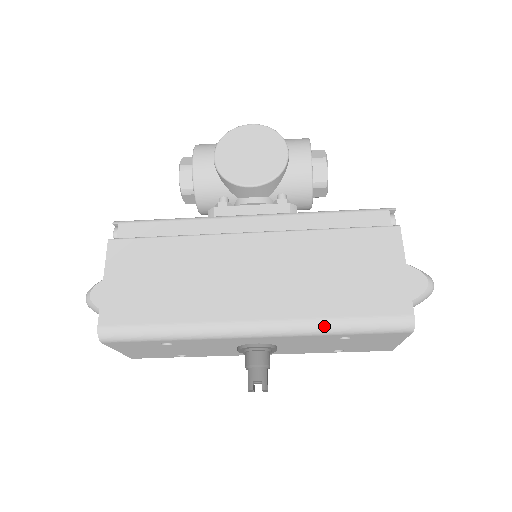
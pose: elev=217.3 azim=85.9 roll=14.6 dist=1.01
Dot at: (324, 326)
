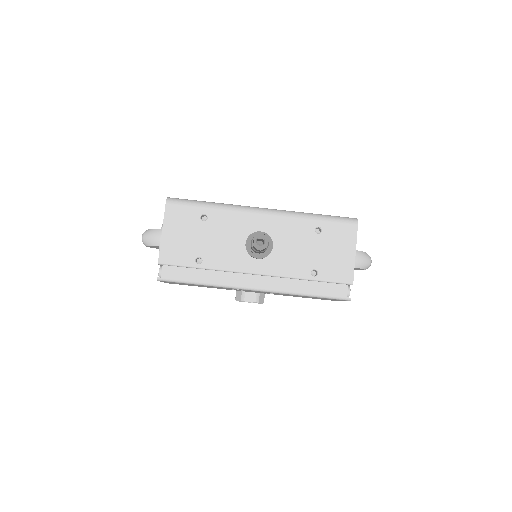
Dot at: (305, 213)
